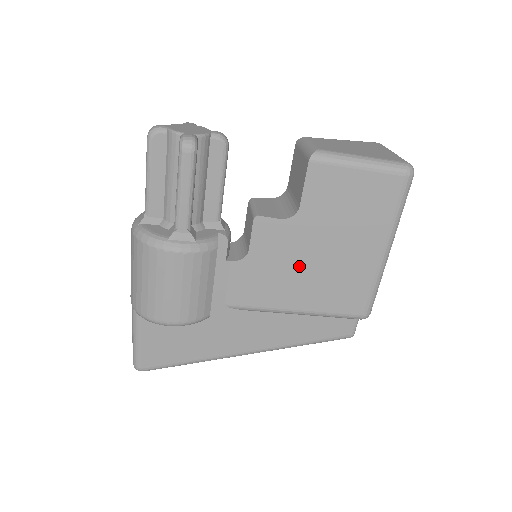
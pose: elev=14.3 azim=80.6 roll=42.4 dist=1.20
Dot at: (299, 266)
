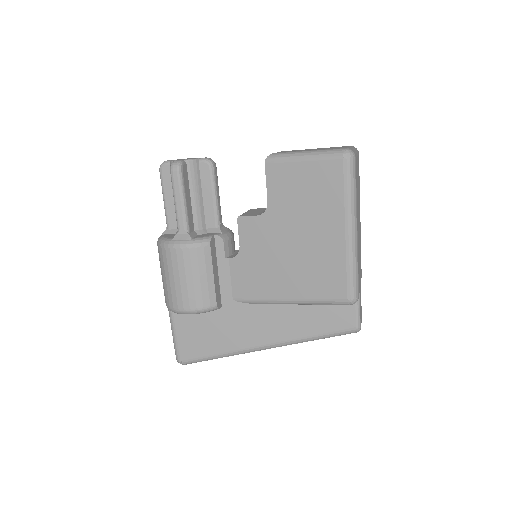
Dot at: (280, 256)
